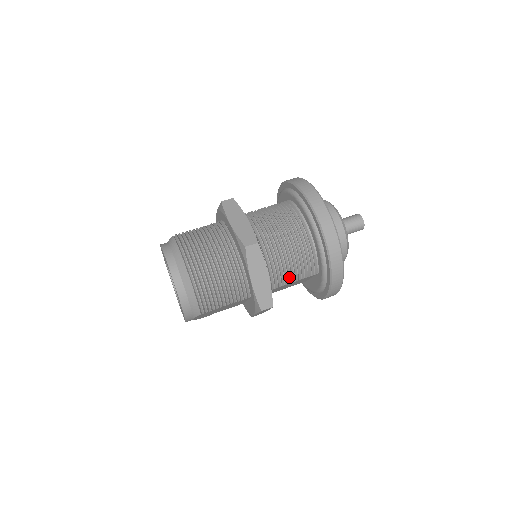
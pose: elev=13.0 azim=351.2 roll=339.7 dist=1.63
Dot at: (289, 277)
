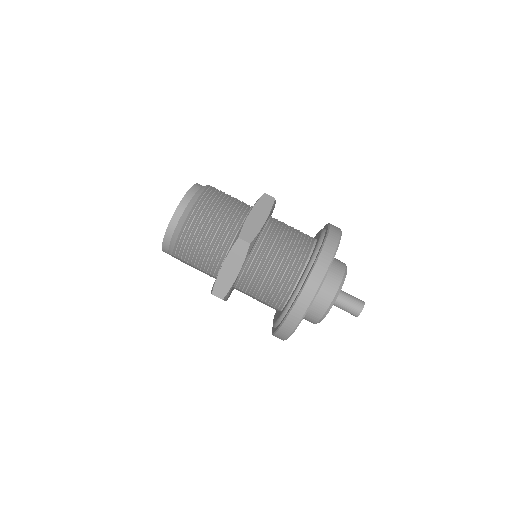
Dot at: (256, 292)
